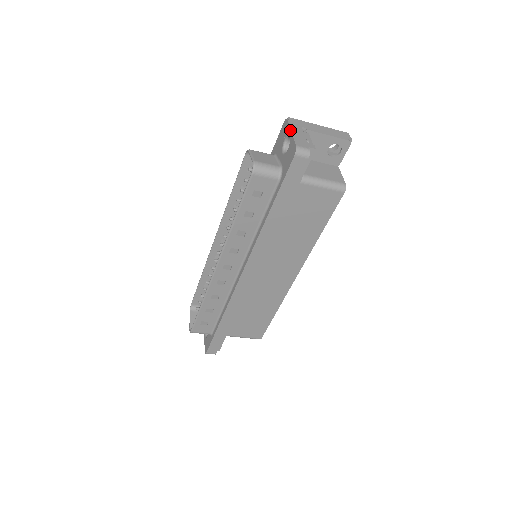
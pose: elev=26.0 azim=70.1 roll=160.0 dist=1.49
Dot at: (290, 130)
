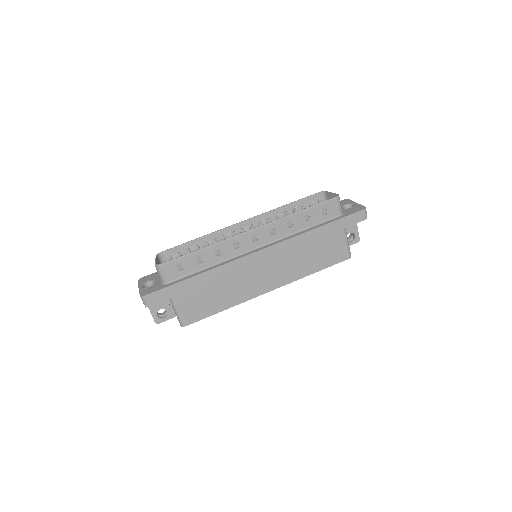
Dot at: (355, 202)
